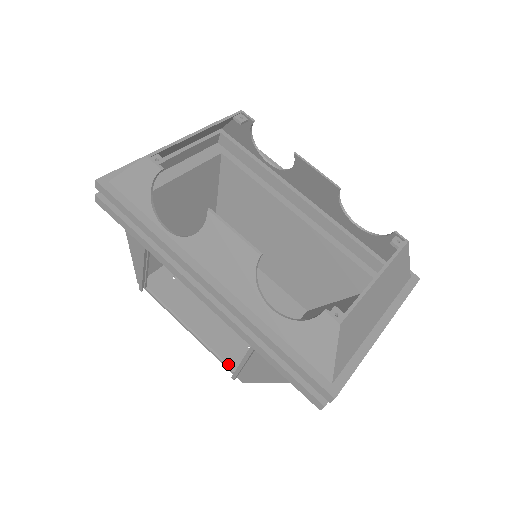
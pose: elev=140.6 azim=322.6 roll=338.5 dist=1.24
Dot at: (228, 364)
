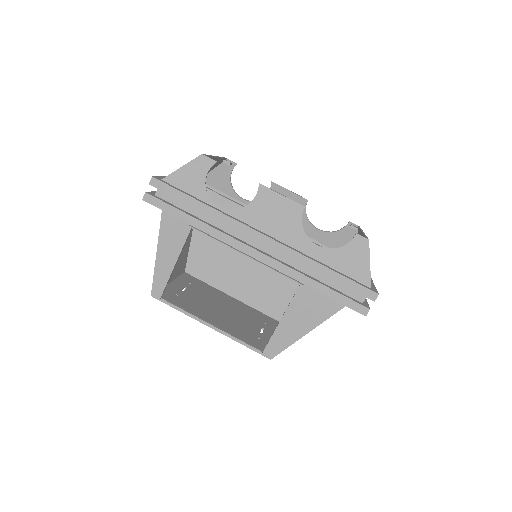
Dot at: (253, 347)
